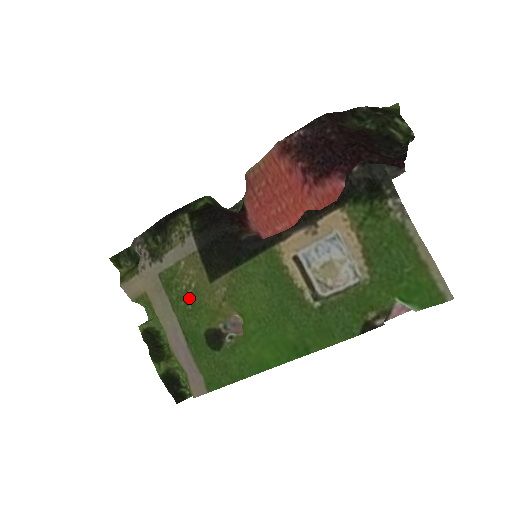
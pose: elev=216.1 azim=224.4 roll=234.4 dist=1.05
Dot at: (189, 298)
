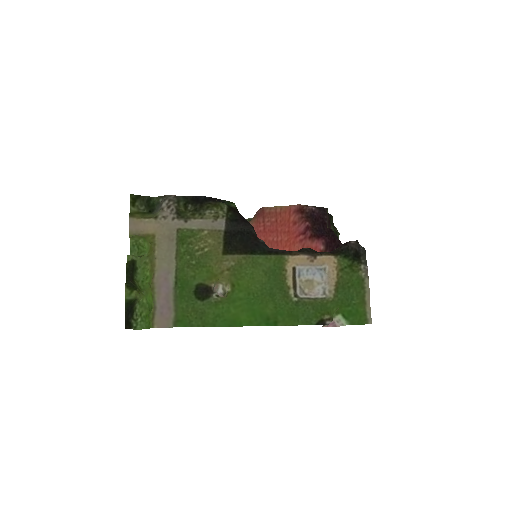
Dot at: (197, 256)
